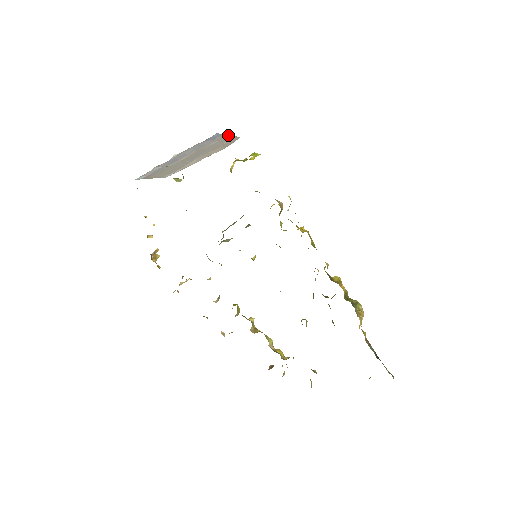
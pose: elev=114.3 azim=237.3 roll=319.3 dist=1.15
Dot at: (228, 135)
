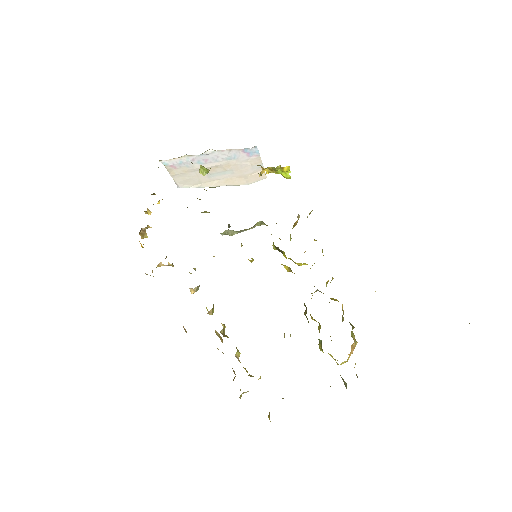
Dot at: (261, 162)
